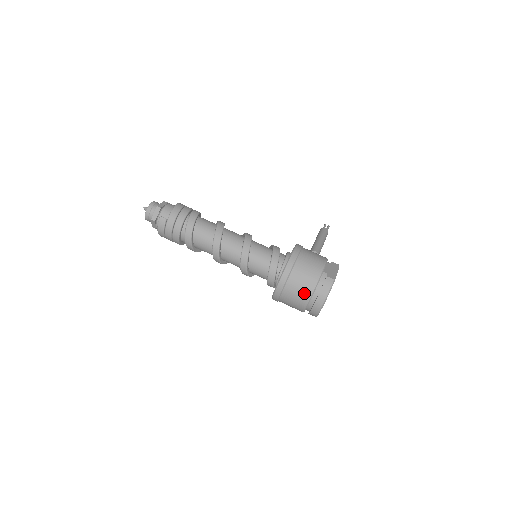
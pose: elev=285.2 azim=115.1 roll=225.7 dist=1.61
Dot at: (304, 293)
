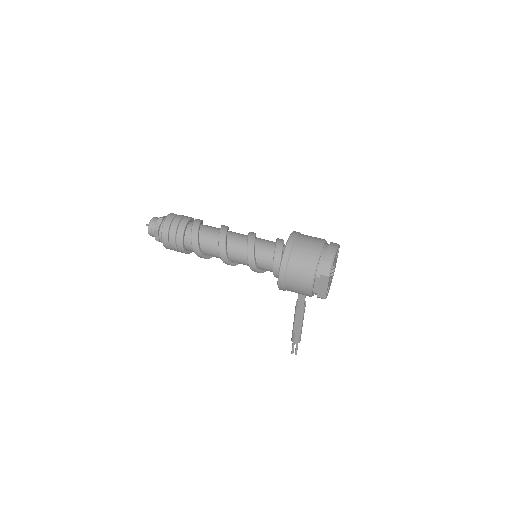
Dot at: (316, 241)
